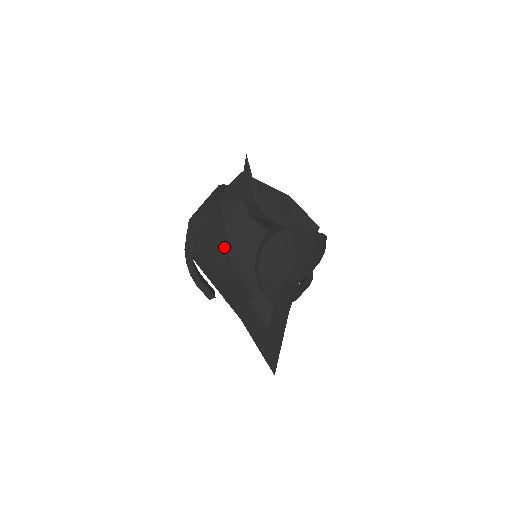
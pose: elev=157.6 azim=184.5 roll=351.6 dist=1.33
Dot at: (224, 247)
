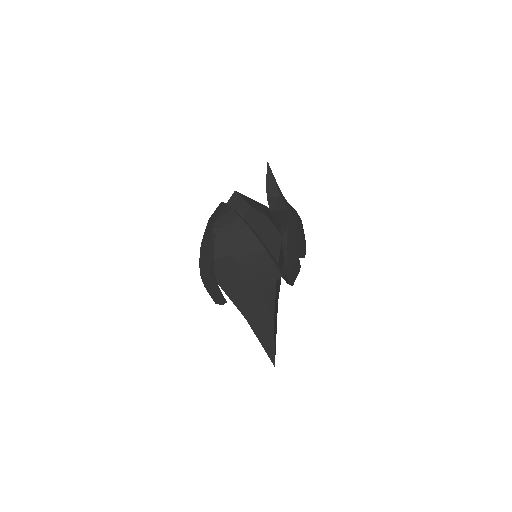
Dot at: (256, 238)
